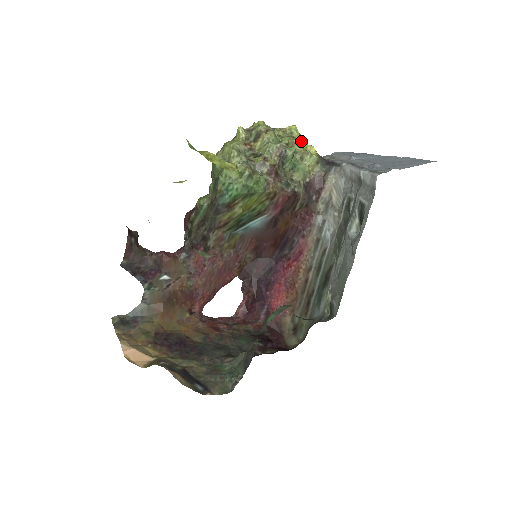
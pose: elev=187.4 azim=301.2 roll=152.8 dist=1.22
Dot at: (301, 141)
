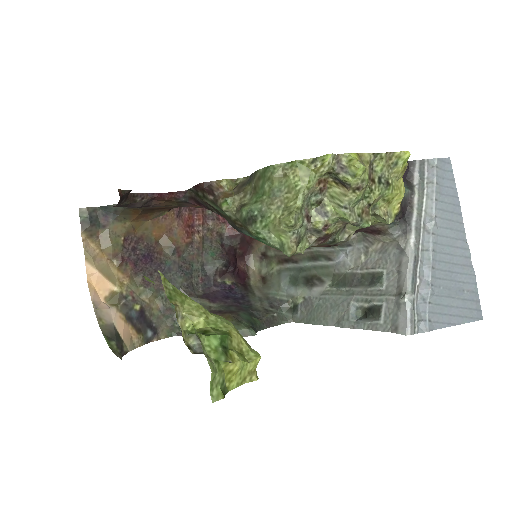
Dot at: (397, 180)
